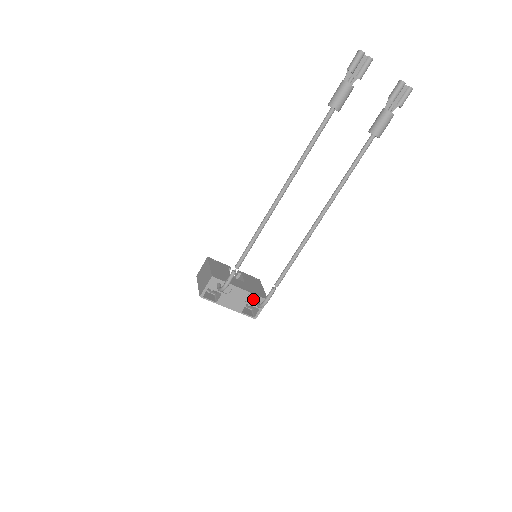
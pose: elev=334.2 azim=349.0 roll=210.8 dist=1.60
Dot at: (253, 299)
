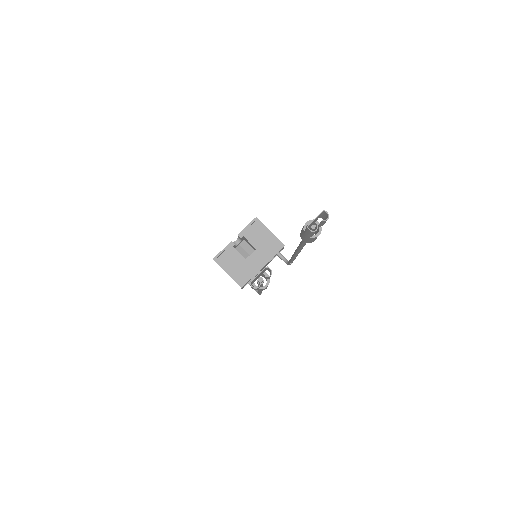
Dot at: (274, 256)
